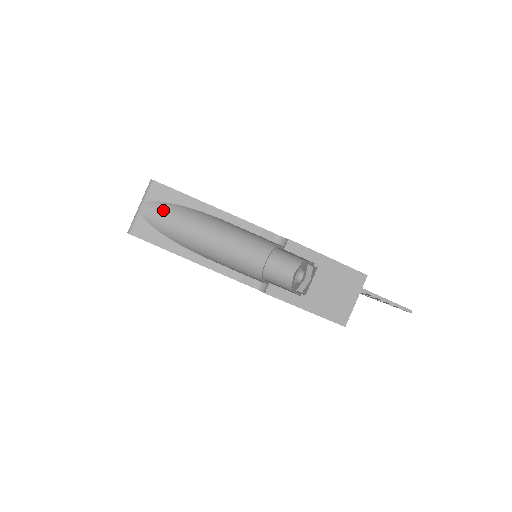
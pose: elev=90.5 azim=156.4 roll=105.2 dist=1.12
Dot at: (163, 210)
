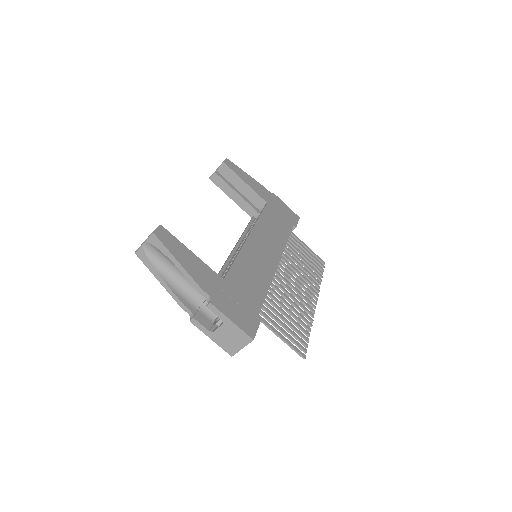
Dot at: (155, 250)
